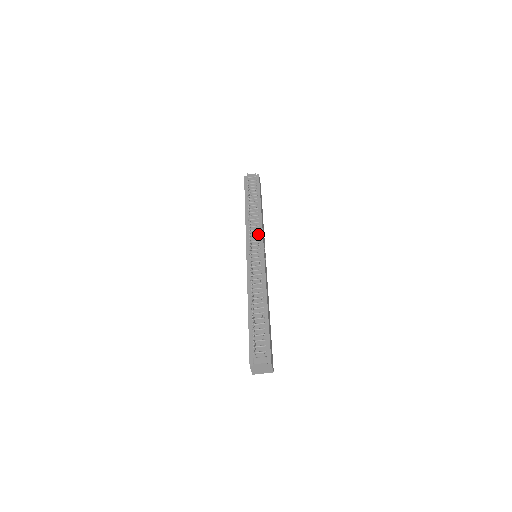
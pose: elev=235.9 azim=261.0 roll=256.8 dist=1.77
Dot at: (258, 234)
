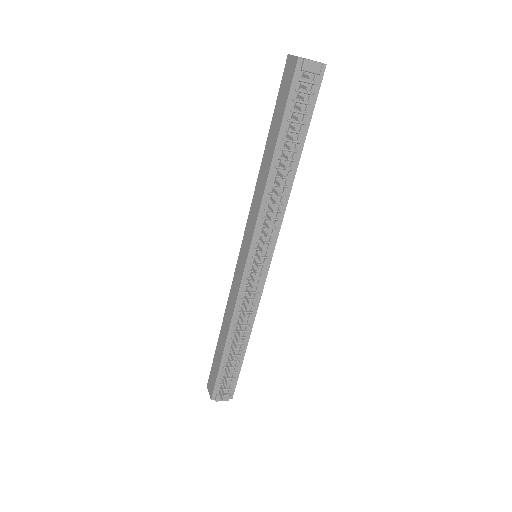
Dot at: (274, 229)
